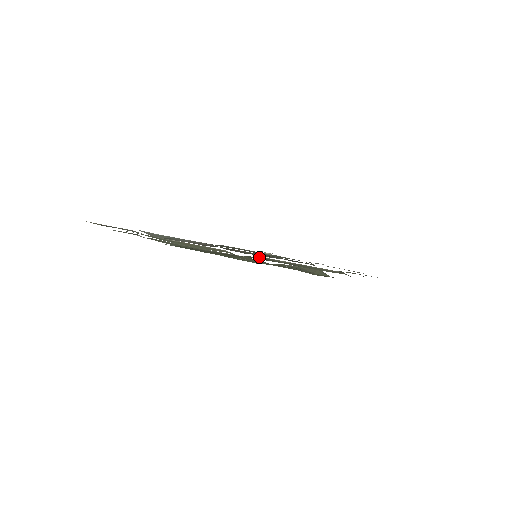
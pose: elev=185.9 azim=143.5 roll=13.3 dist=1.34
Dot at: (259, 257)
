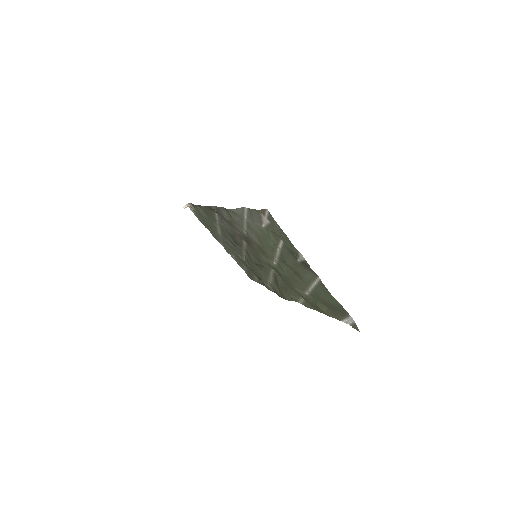
Dot at: (269, 267)
